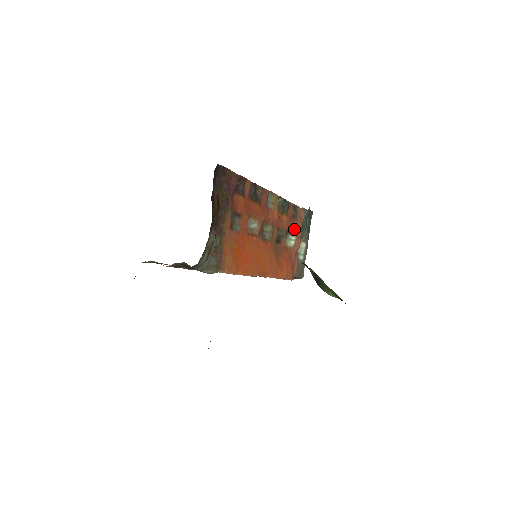
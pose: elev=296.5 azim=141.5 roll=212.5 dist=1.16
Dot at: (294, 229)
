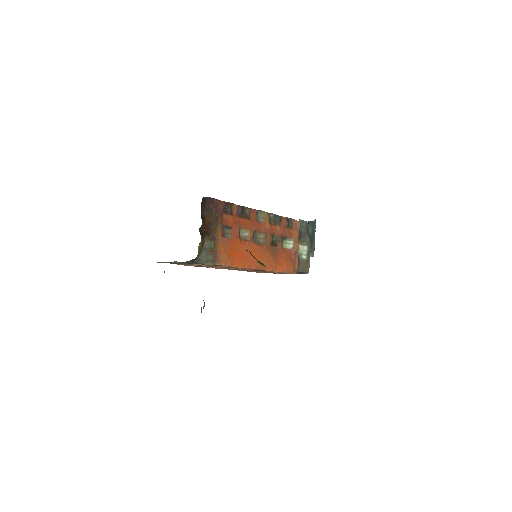
Dot at: (290, 236)
